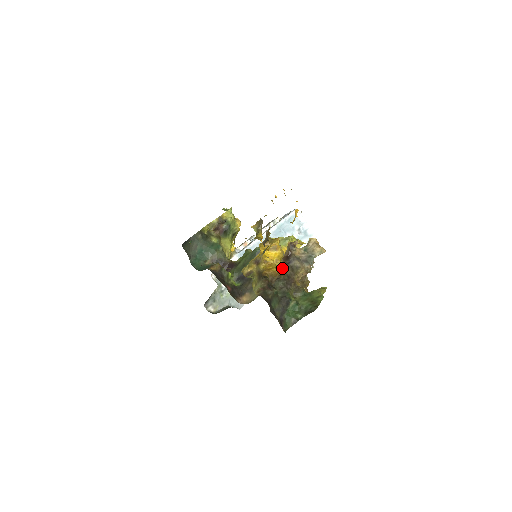
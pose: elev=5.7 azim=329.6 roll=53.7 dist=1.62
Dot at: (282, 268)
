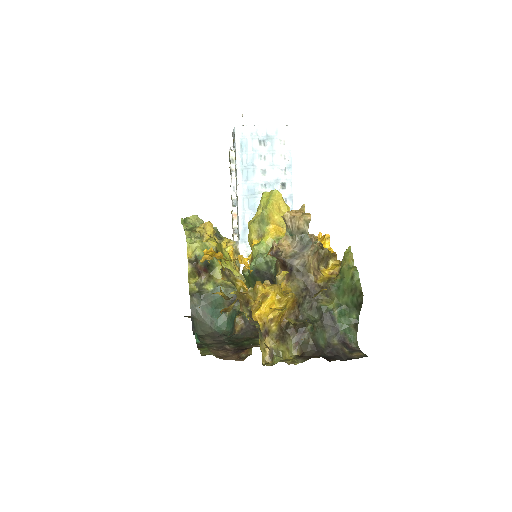
Dot at: (291, 298)
